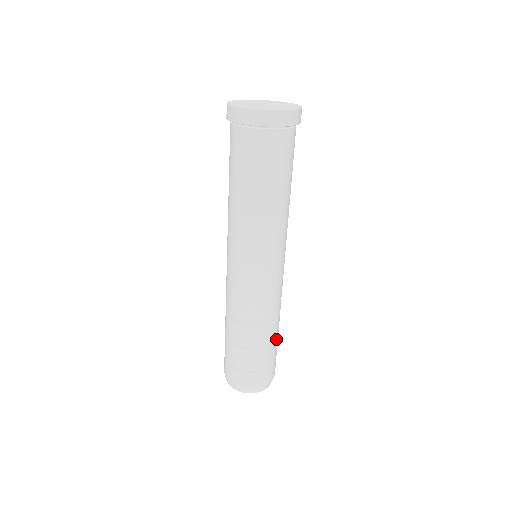
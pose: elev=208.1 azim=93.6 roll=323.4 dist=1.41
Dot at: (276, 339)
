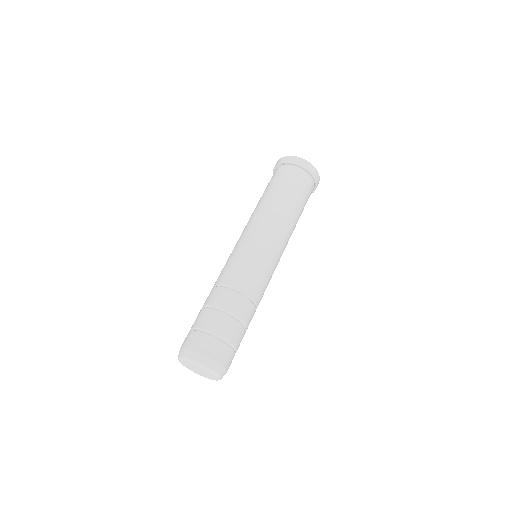
Dot at: occluded
